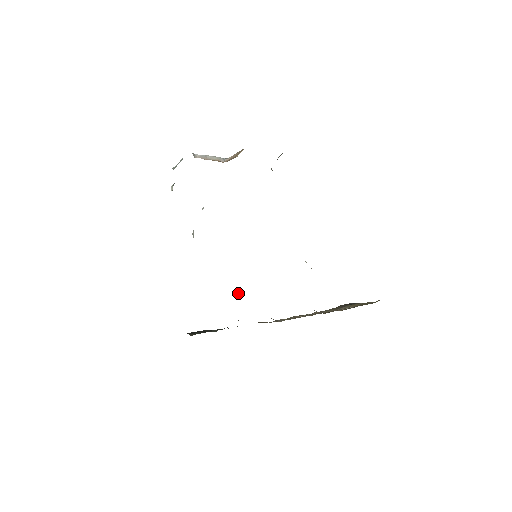
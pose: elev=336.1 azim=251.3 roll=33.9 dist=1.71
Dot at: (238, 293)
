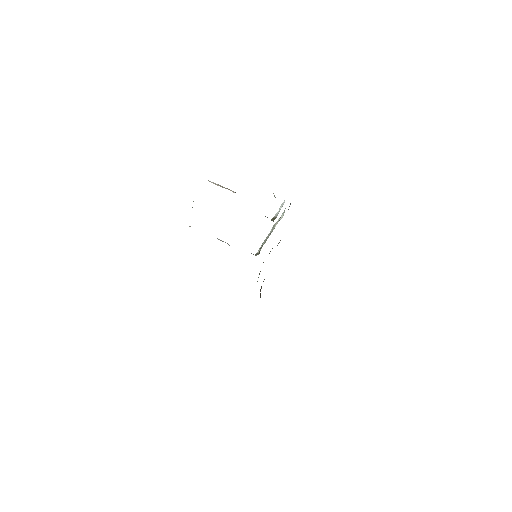
Dot at: occluded
